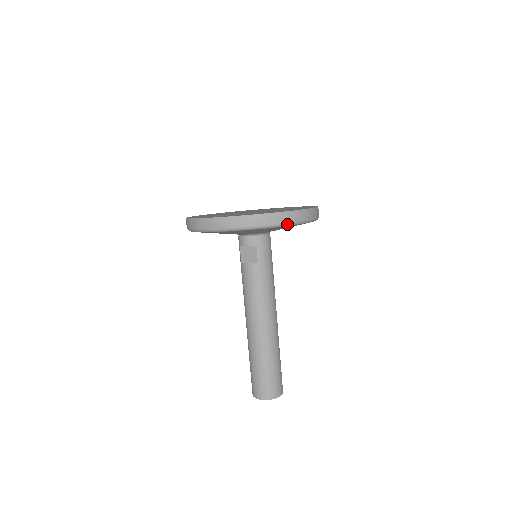
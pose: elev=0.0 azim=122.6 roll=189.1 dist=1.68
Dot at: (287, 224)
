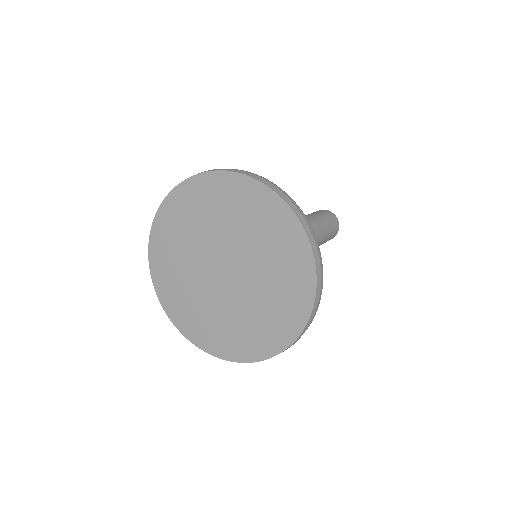
Dot at: occluded
